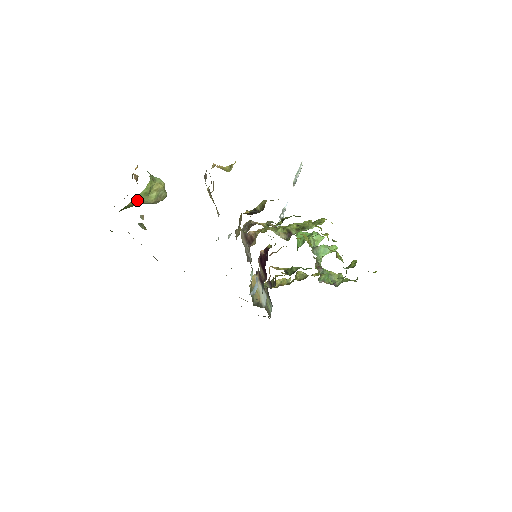
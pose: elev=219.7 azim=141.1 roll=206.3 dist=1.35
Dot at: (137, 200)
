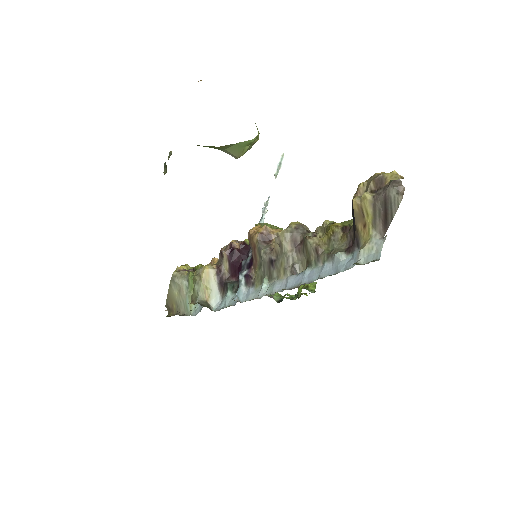
Dot at: (231, 145)
